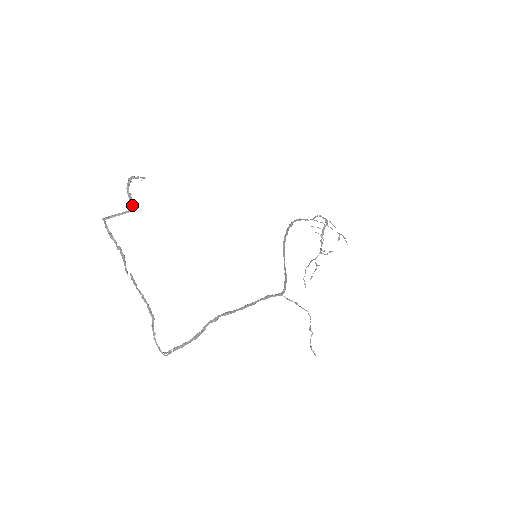
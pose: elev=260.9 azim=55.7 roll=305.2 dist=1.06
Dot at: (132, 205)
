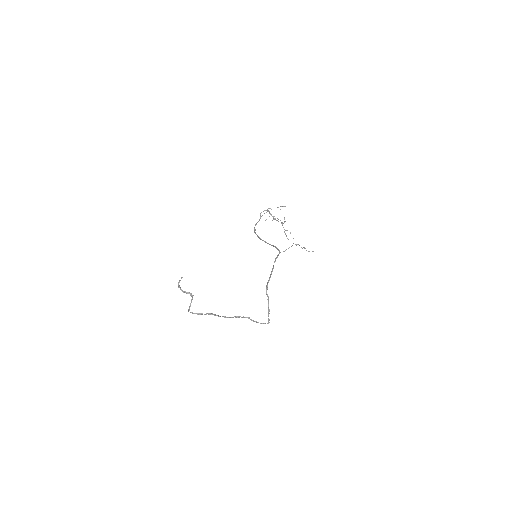
Dot at: (190, 294)
